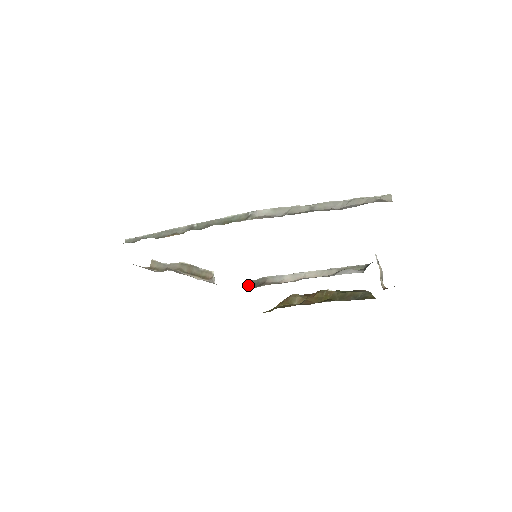
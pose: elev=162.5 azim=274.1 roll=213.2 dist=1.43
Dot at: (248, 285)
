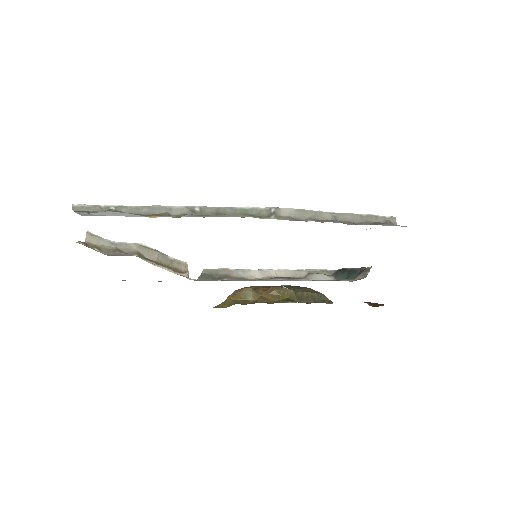
Dot at: (201, 274)
